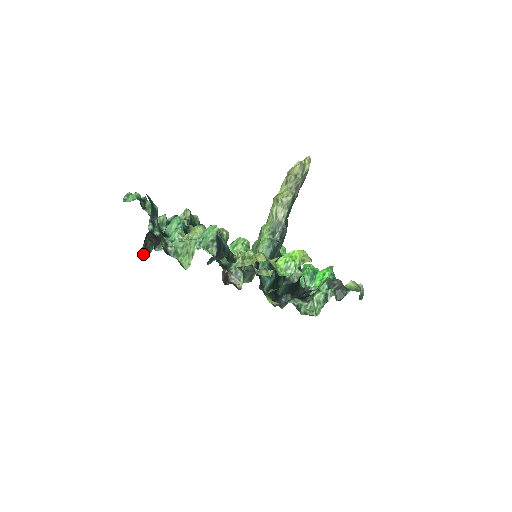
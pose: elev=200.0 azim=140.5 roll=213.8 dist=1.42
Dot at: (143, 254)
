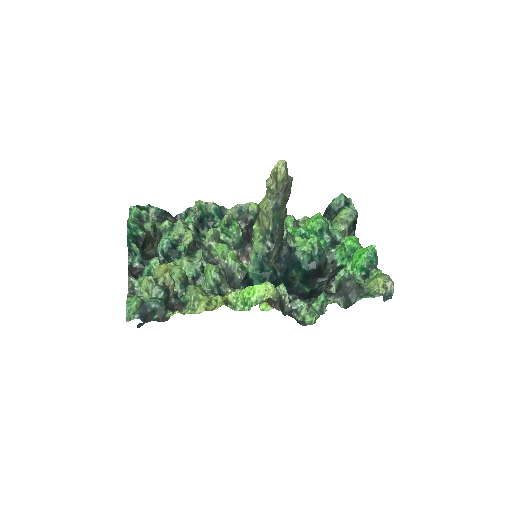
Dot at: occluded
